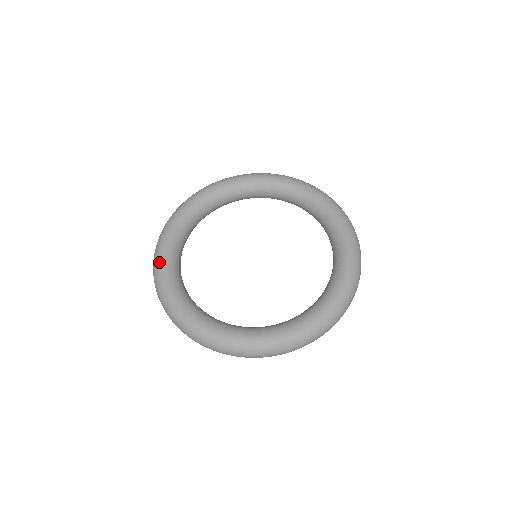
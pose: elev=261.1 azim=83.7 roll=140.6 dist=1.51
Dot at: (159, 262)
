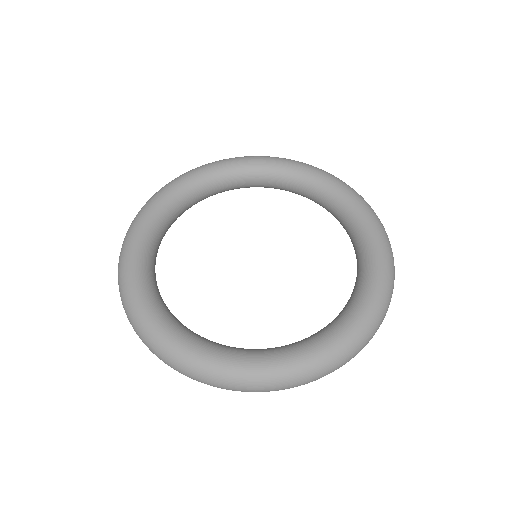
Dot at: (143, 317)
